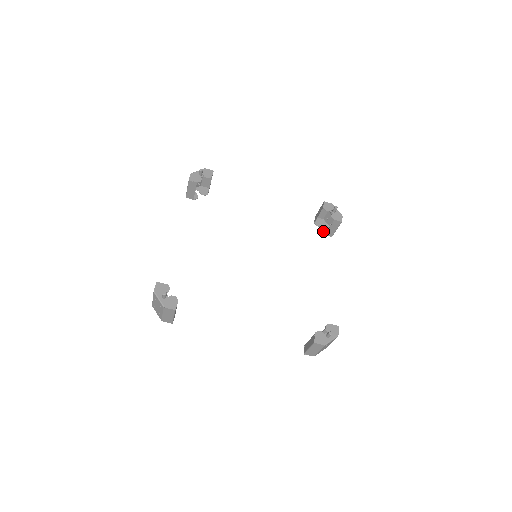
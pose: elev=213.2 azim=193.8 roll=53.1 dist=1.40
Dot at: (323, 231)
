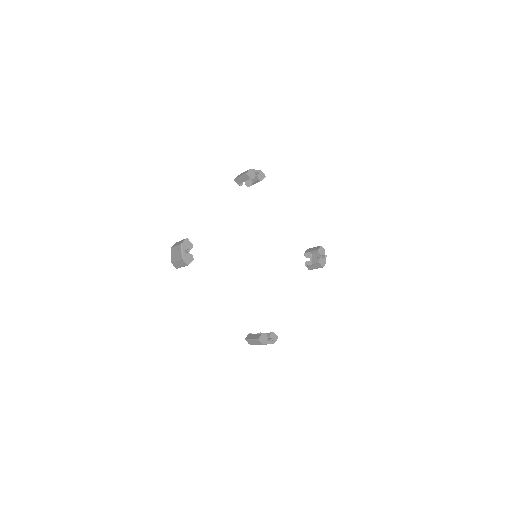
Dot at: (306, 262)
